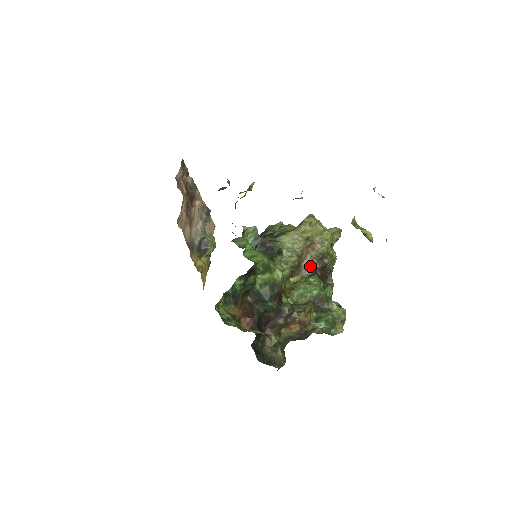
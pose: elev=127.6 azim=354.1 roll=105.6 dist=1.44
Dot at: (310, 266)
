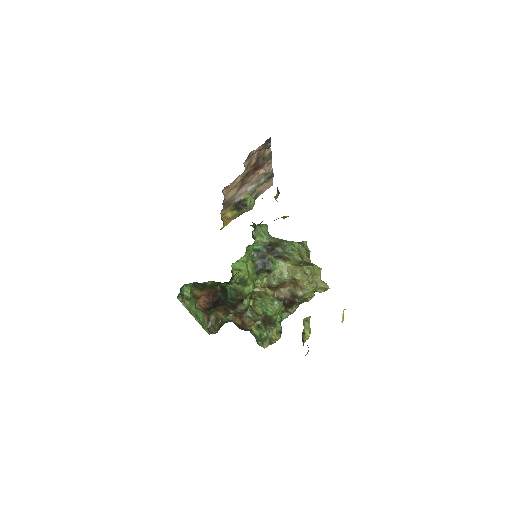
Dot at: (284, 294)
